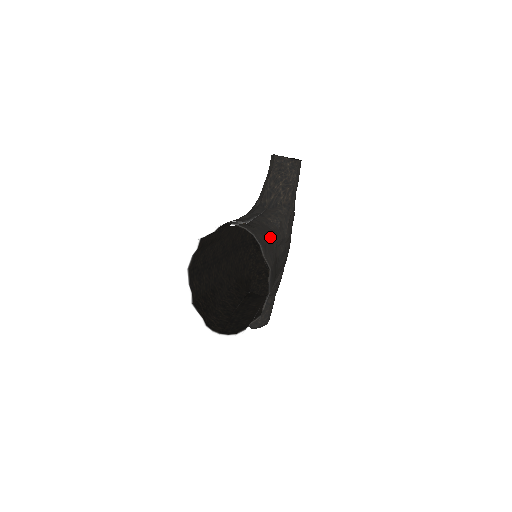
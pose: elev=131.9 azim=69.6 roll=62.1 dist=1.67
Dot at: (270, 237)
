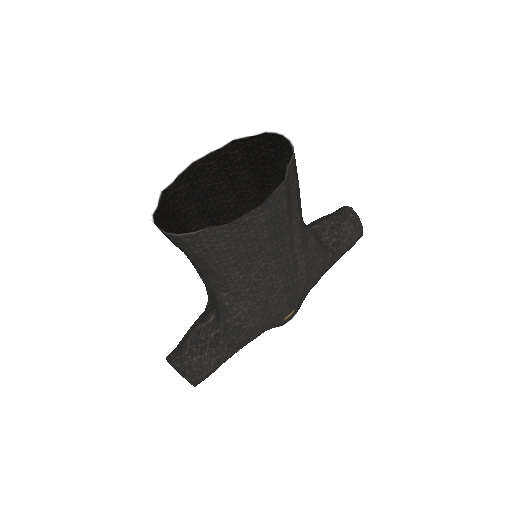
Dot at: (299, 198)
